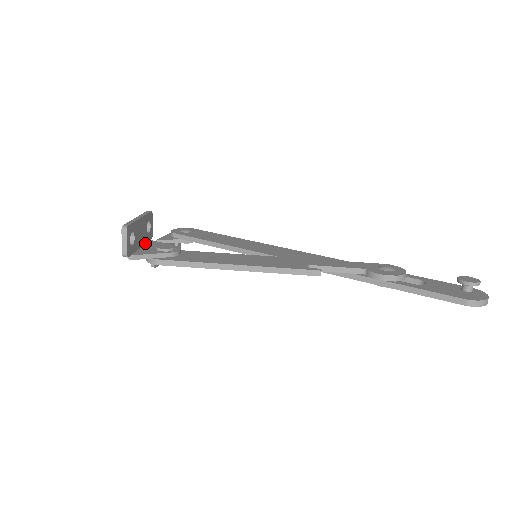
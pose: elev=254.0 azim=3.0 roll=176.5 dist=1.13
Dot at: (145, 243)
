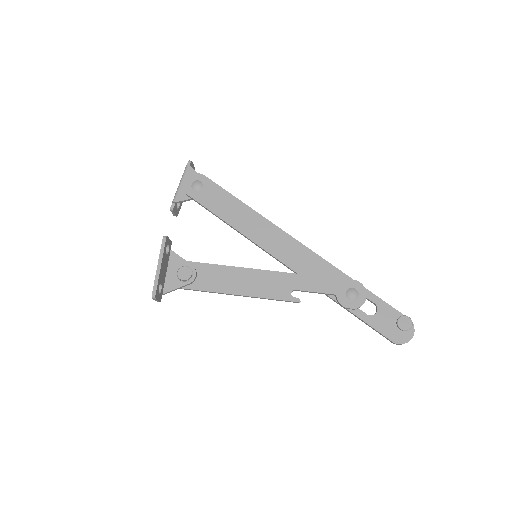
Dot at: (168, 261)
